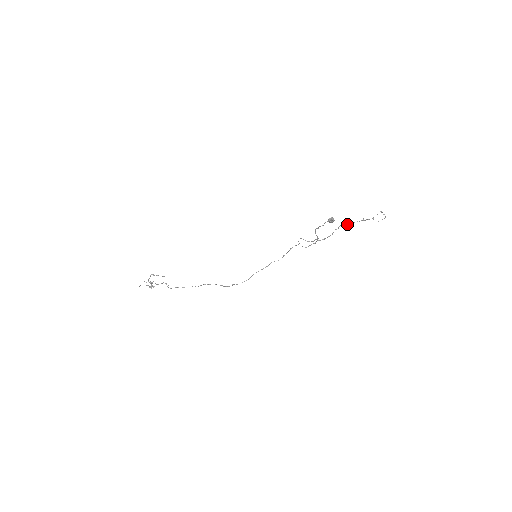
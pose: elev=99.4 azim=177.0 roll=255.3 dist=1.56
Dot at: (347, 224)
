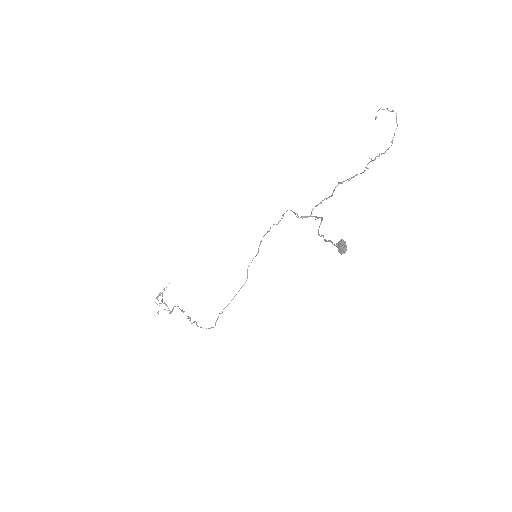
Dot at: occluded
